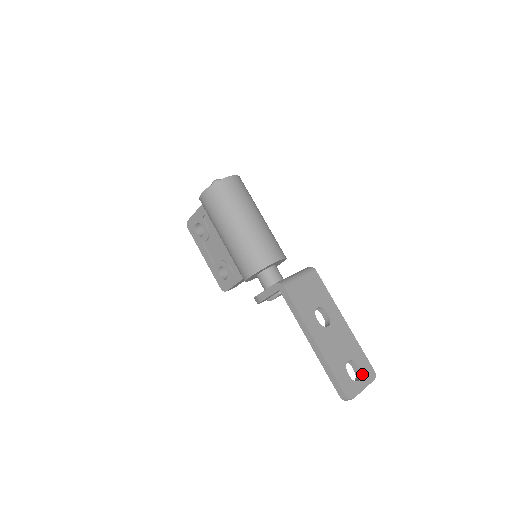
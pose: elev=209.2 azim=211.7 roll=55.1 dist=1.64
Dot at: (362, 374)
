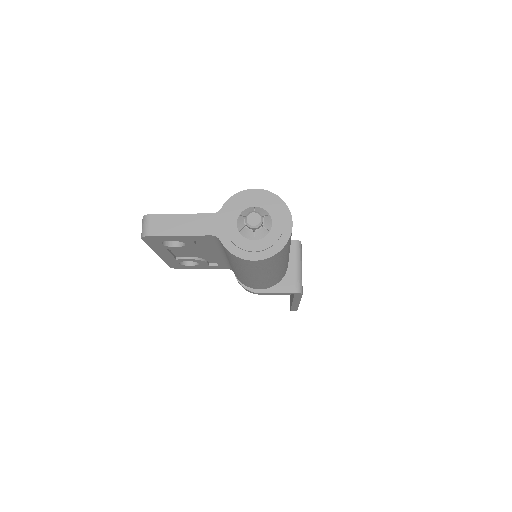
Dot at: occluded
